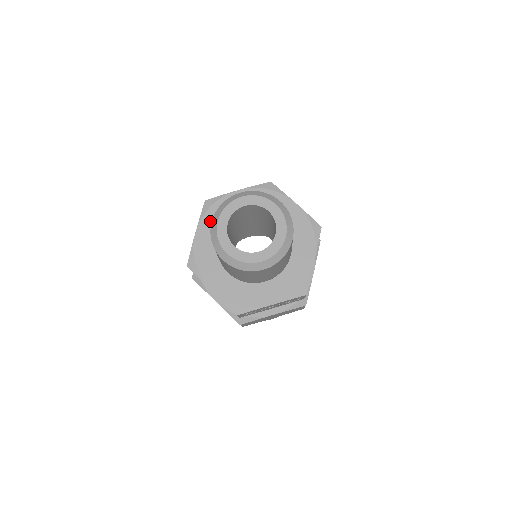
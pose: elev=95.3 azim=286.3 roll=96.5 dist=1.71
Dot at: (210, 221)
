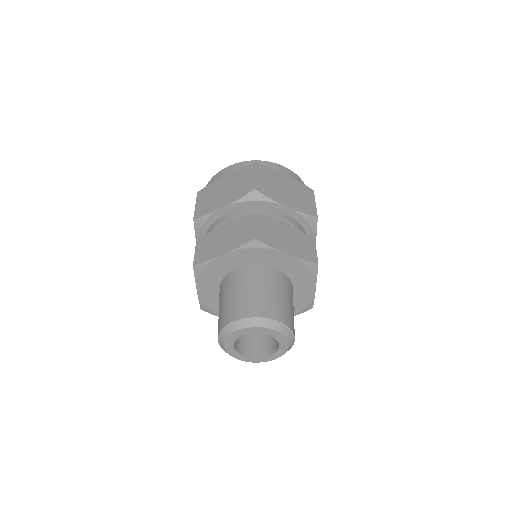
Dot at: (242, 256)
